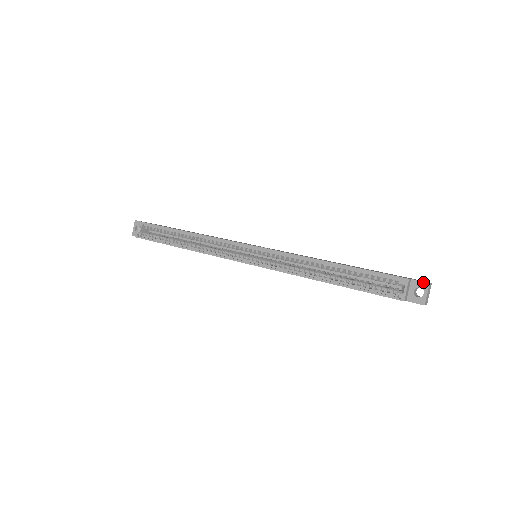
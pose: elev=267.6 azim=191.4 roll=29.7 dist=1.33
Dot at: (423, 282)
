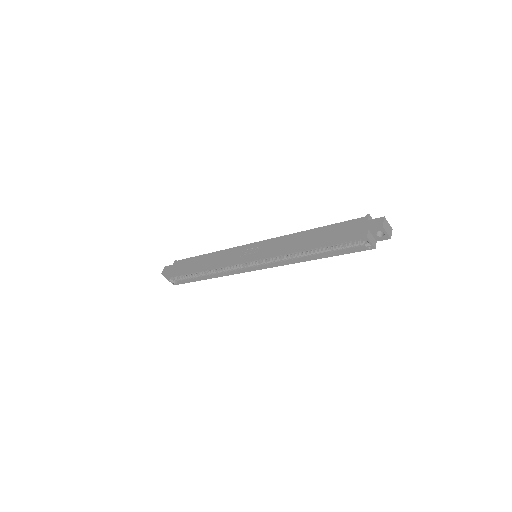
Dot at: (378, 228)
